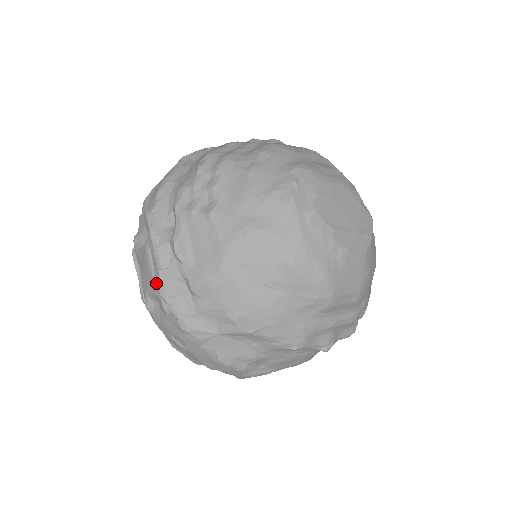
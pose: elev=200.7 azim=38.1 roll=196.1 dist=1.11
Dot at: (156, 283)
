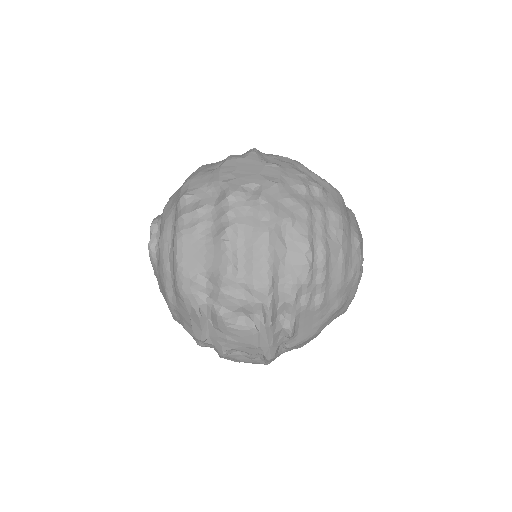
Dot at: (257, 350)
